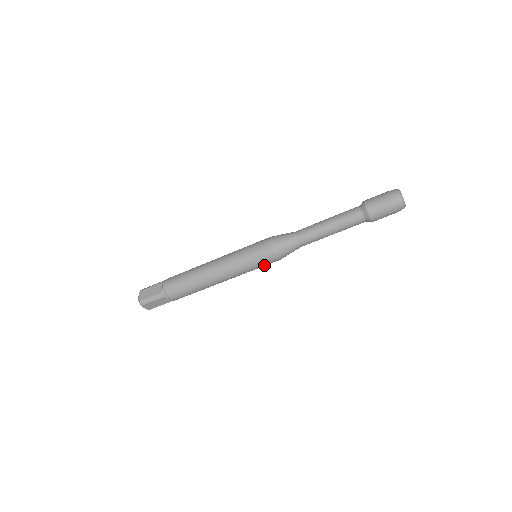
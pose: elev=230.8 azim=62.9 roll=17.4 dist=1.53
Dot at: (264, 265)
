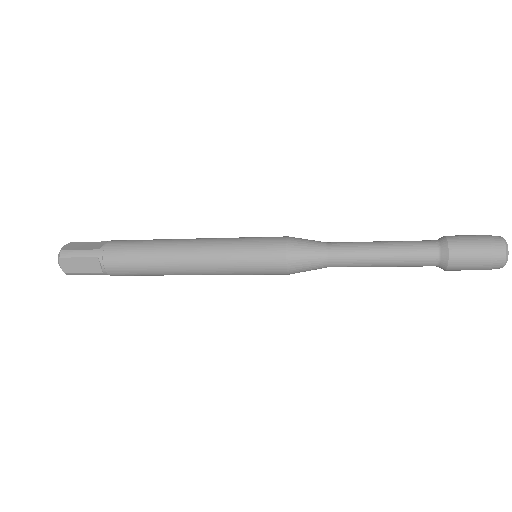
Dot at: occluded
